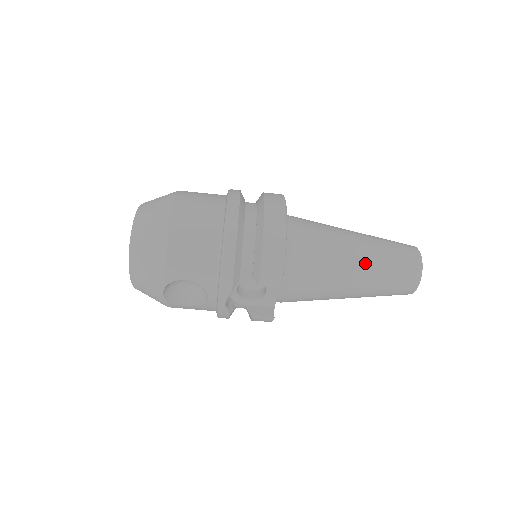
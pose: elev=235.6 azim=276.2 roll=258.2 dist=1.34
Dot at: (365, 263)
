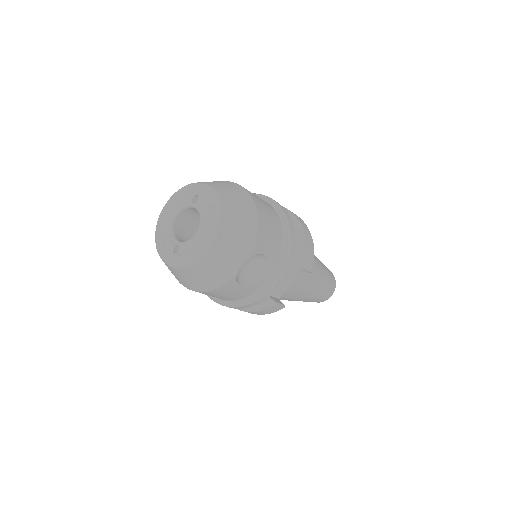
Dot at: (322, 269)
